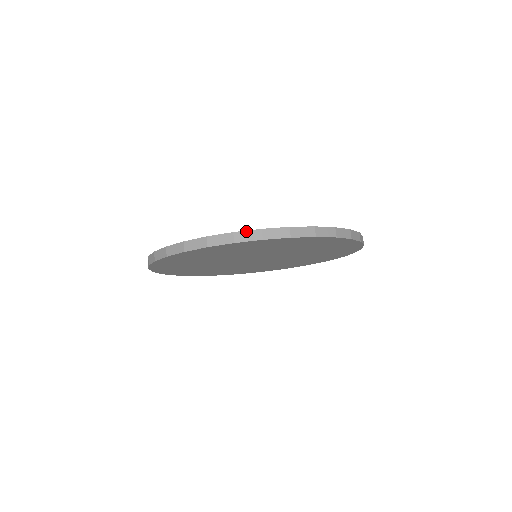
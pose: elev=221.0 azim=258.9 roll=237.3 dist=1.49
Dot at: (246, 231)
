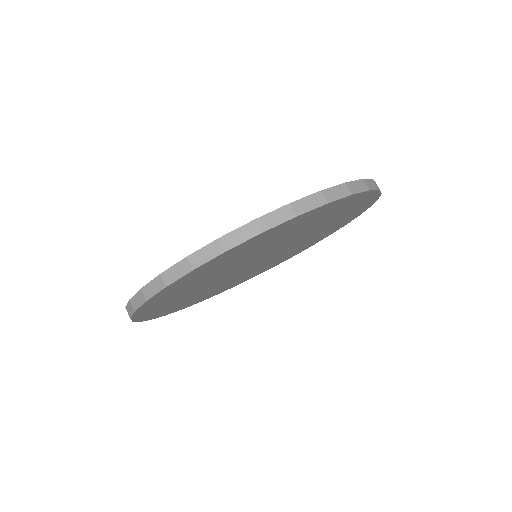
Dot at: (271, 212)
